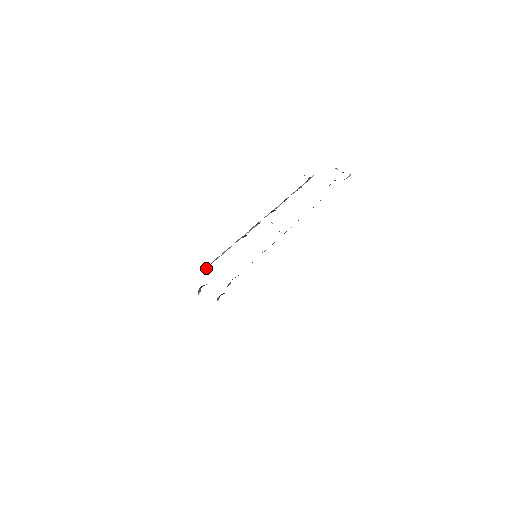
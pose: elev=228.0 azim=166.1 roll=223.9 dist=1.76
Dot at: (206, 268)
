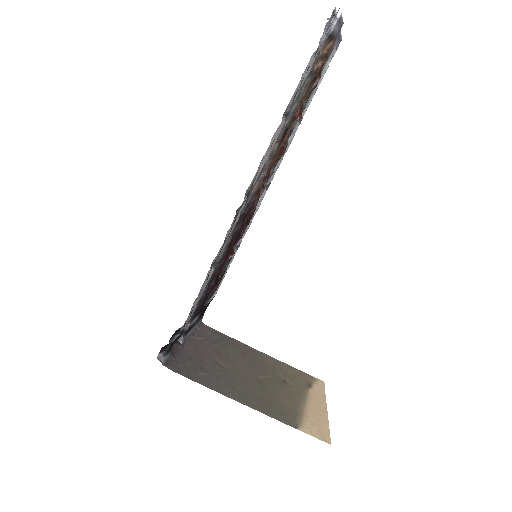
Dot at: occluded
